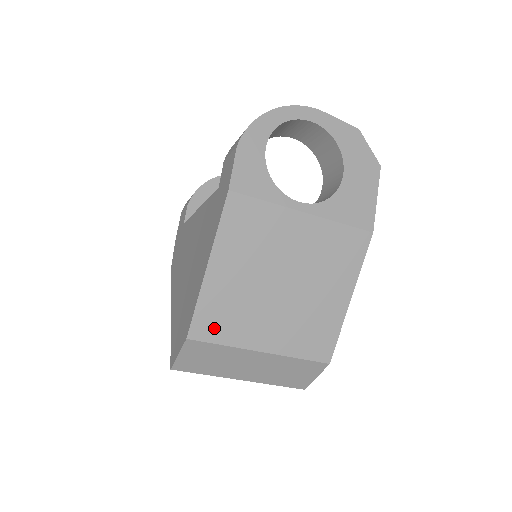
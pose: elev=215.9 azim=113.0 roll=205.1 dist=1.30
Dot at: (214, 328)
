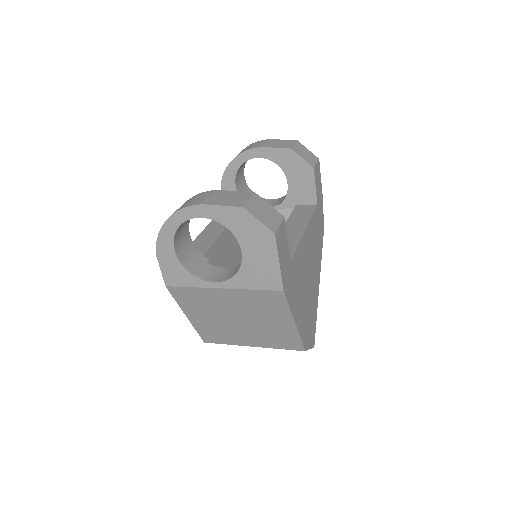
Dot at: (215, 338)
